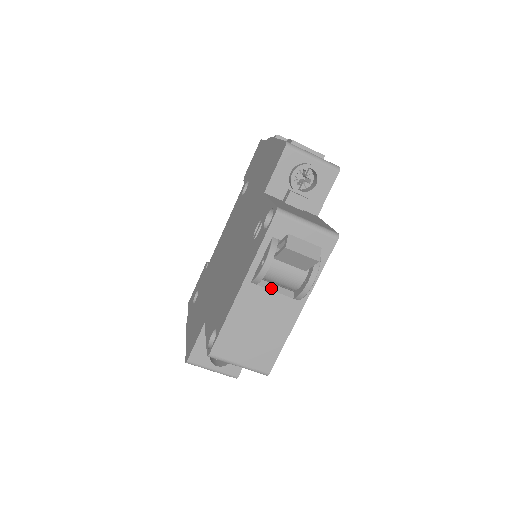
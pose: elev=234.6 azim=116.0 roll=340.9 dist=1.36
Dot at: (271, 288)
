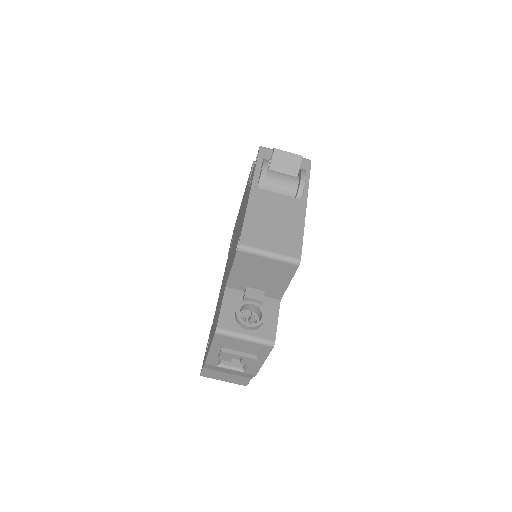
Dot at: (275, 192)
